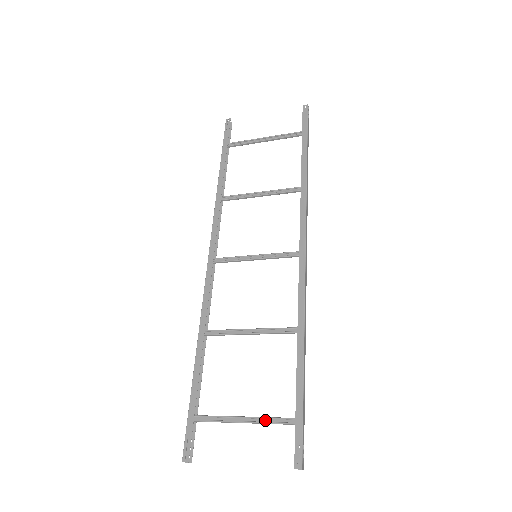
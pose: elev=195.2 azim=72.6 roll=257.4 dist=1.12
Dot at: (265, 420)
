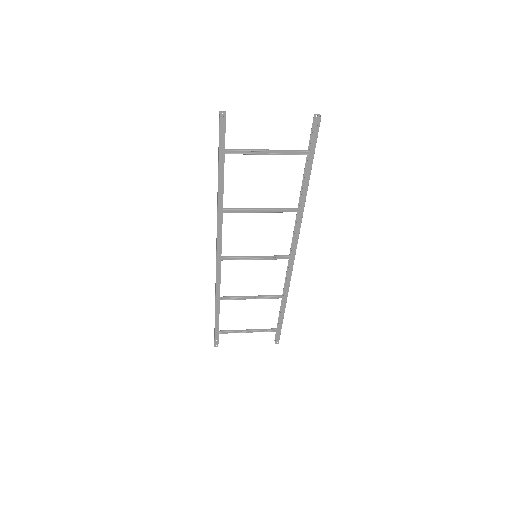
Dot at: (260, 330)
